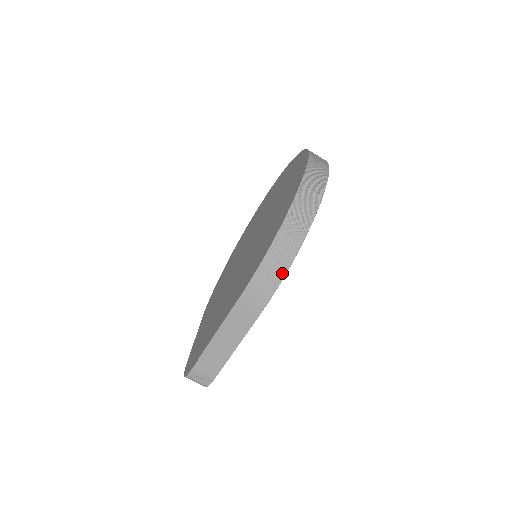
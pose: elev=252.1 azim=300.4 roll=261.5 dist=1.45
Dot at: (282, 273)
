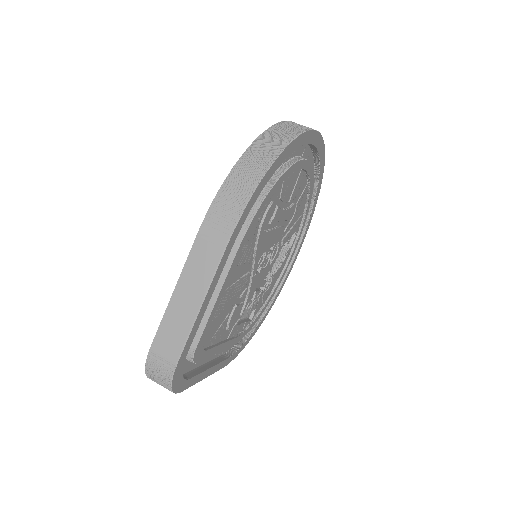
Dot at: (247, 195)
